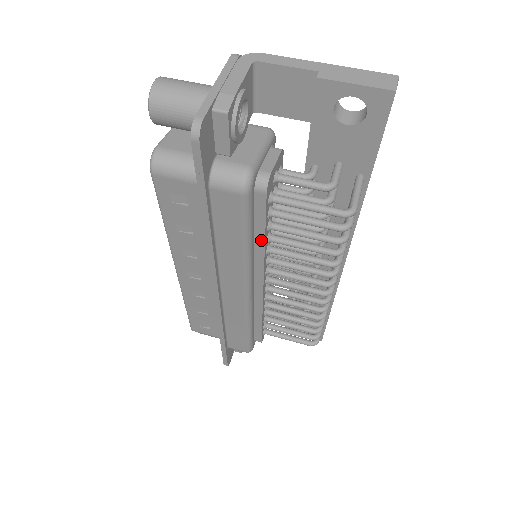
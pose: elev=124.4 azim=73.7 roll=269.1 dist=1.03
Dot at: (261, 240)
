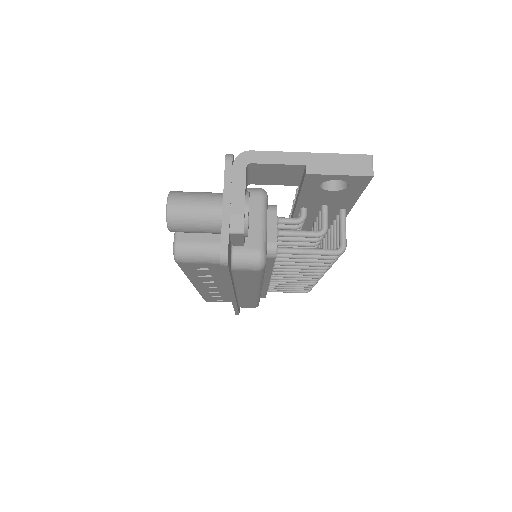
Dot at: (269, 271)
